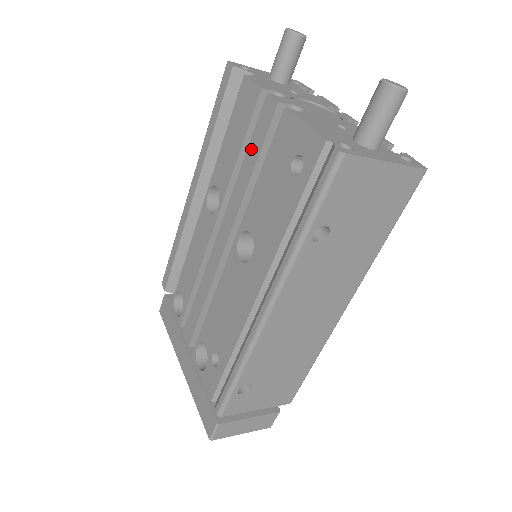
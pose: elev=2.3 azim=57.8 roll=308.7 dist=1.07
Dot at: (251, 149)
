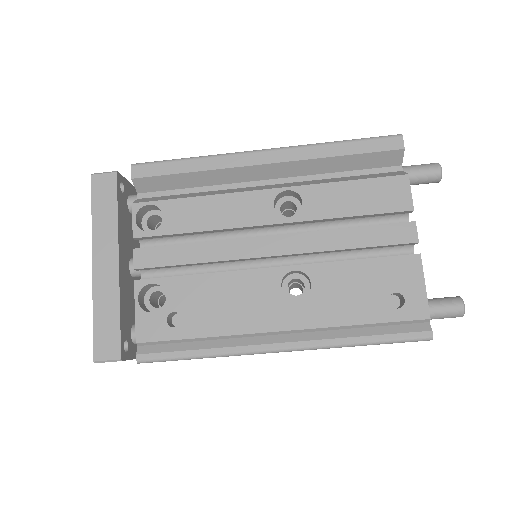
Dot at: (367, 232)
